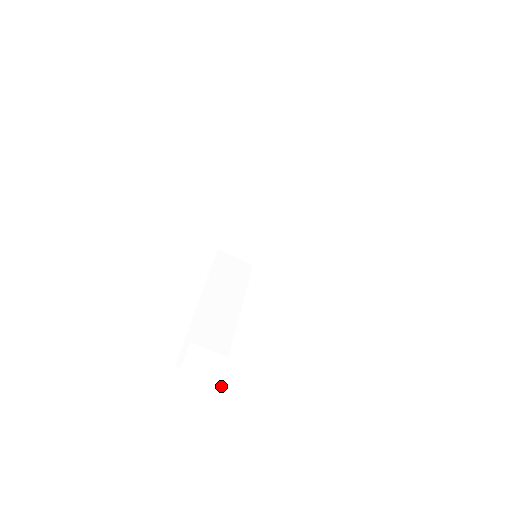
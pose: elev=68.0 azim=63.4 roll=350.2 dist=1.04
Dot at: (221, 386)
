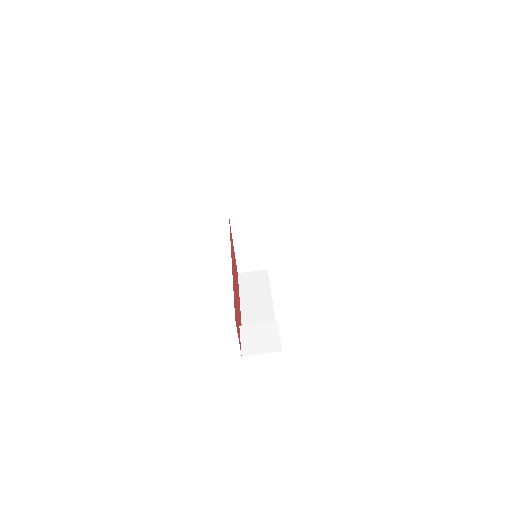
Dot at: (272, 339)
